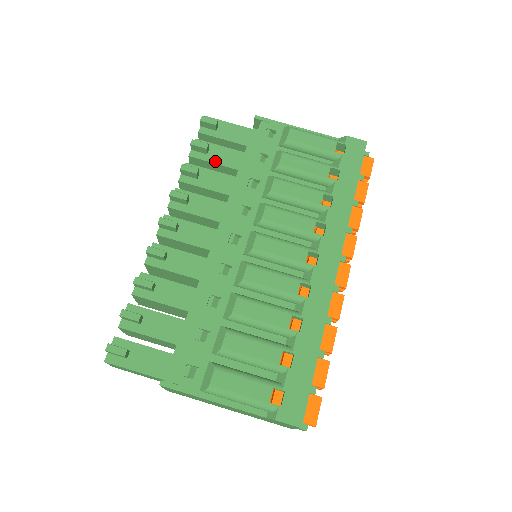
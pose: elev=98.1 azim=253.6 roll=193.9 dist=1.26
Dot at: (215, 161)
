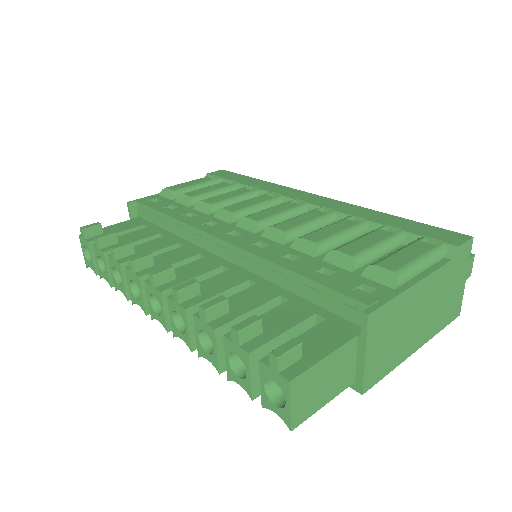
Dot at: (132, 241)
